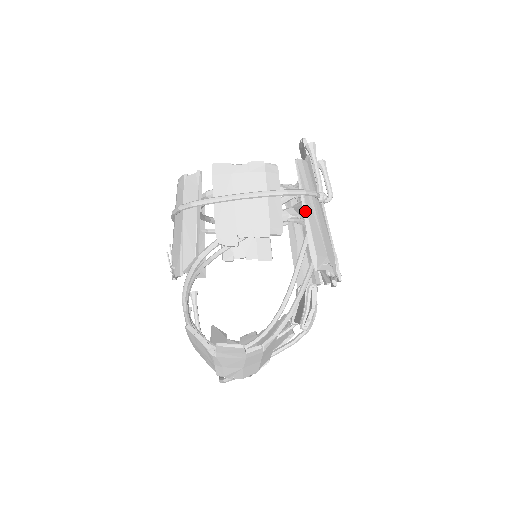
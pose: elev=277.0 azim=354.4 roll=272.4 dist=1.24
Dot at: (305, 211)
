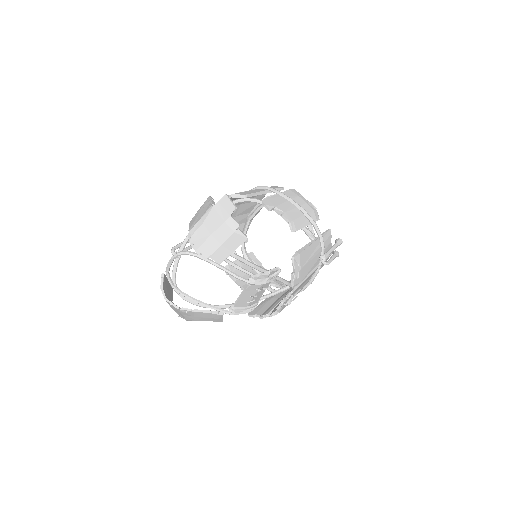
Dot at: (313, 241)
